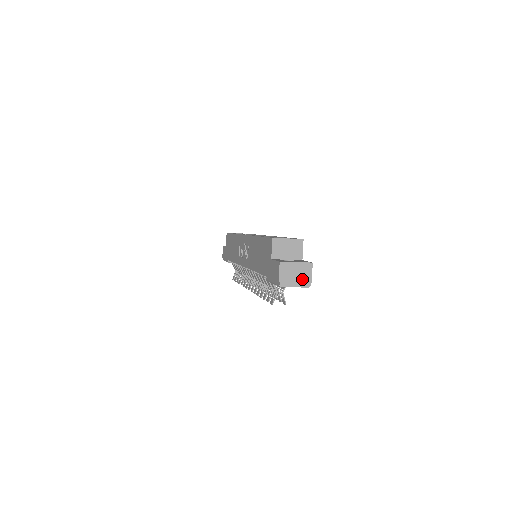
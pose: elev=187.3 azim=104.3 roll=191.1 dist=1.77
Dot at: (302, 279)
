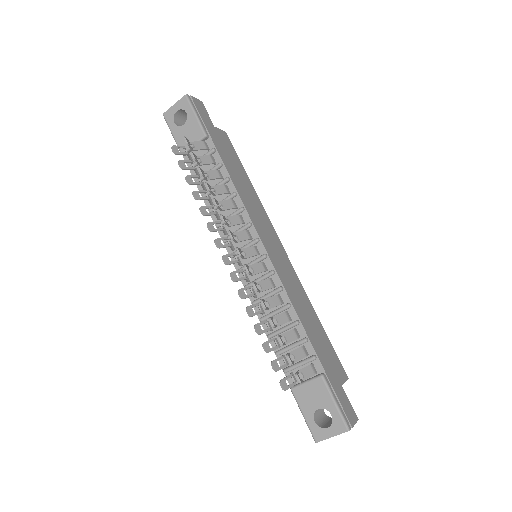
Dot at: occluded
